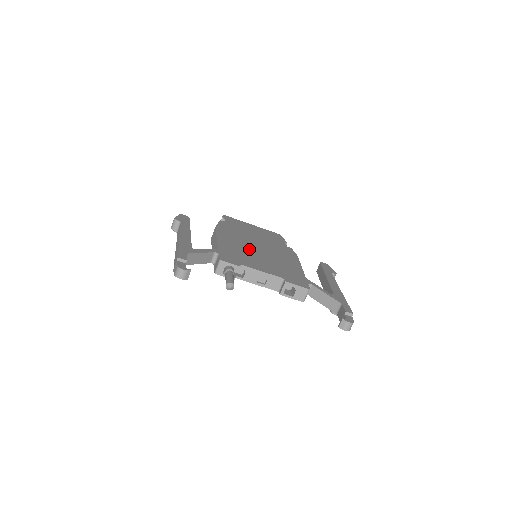
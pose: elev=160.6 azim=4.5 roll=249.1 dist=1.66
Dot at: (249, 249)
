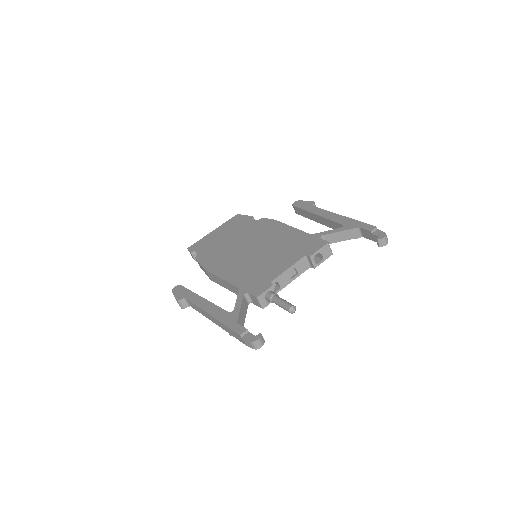
Dot at: (250, 259)
